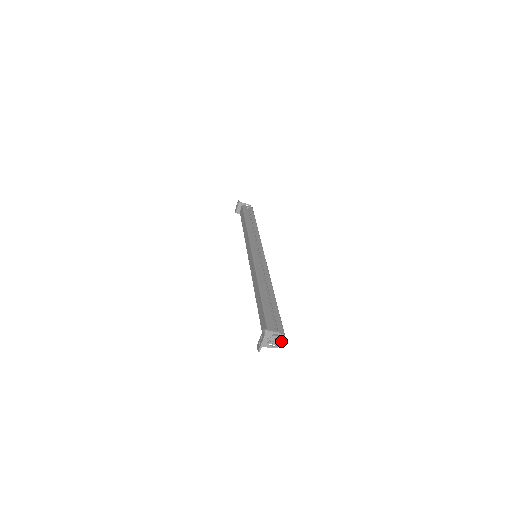
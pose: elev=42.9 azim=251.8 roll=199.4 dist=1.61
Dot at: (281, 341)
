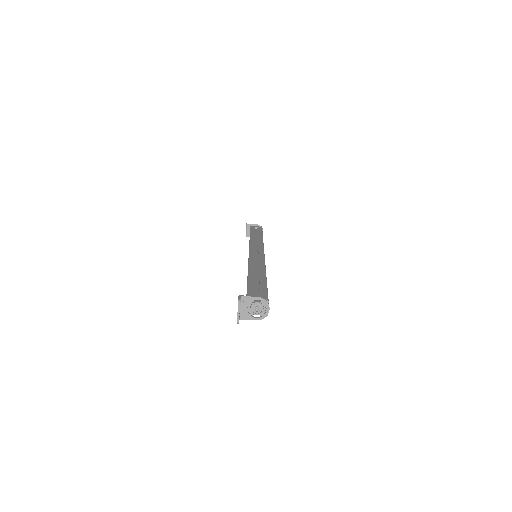
Dot at: (265, 308)
